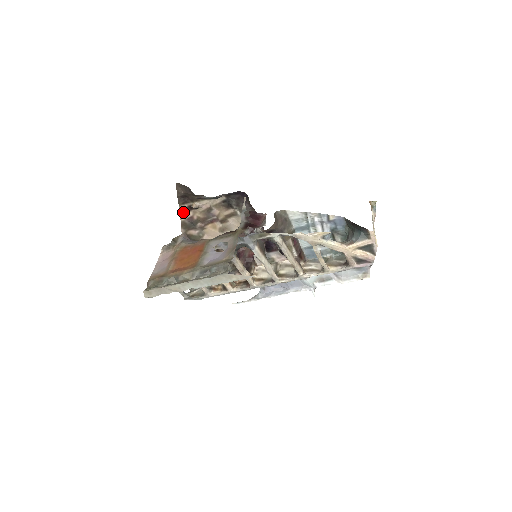
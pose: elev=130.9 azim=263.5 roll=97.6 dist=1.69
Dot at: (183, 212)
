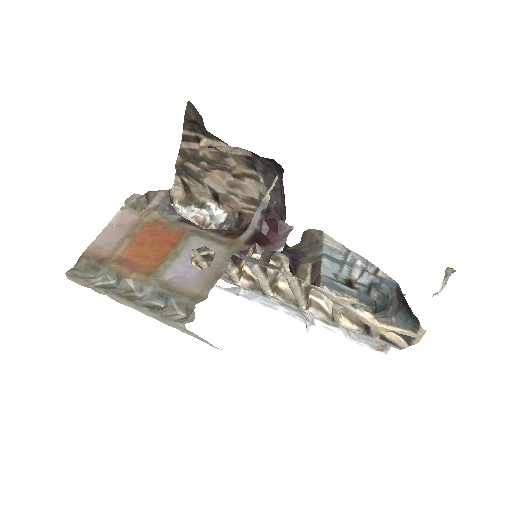
Dot at: (187, 138)
